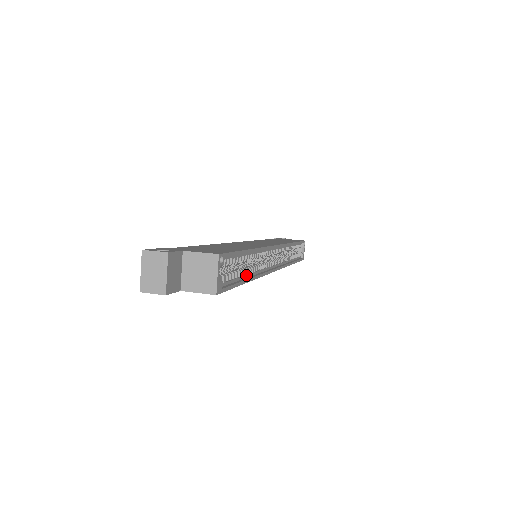
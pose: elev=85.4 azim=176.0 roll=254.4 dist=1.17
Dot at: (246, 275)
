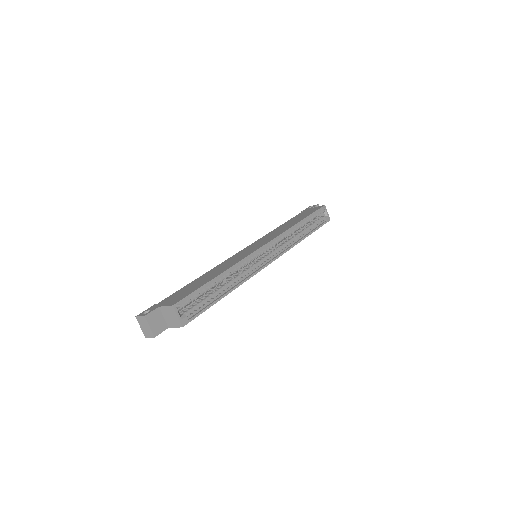
Dot at: (223, 292)
